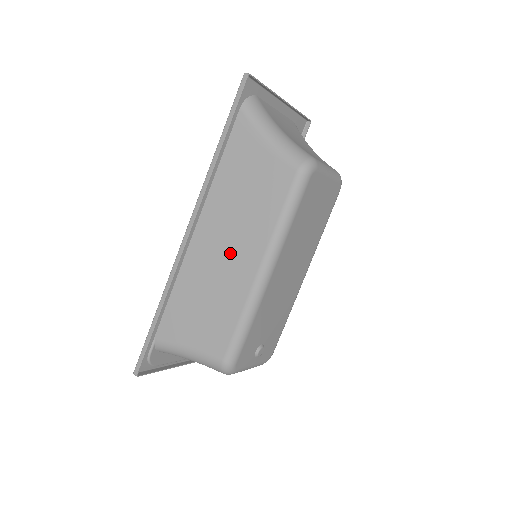
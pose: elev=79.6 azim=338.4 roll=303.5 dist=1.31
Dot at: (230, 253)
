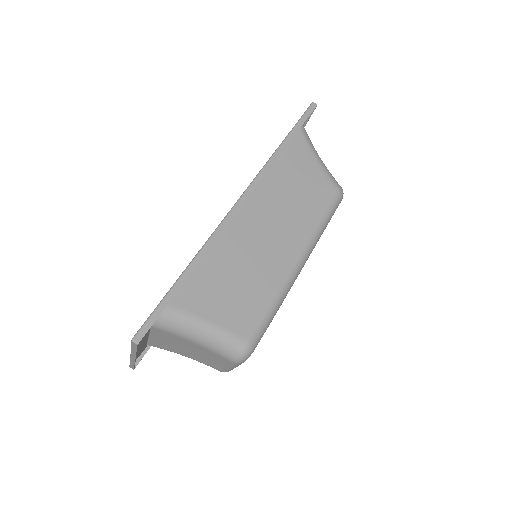
Dot at: (273, 236)
